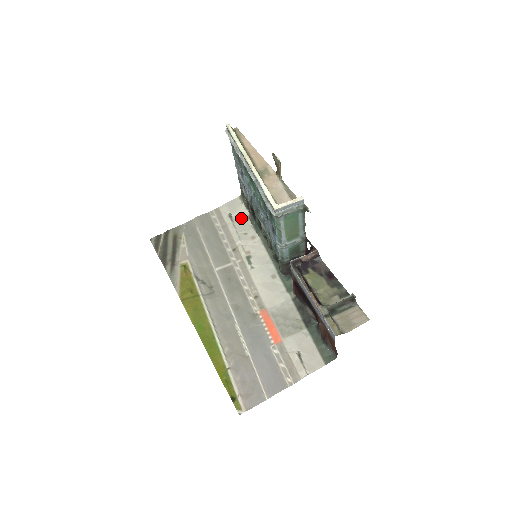
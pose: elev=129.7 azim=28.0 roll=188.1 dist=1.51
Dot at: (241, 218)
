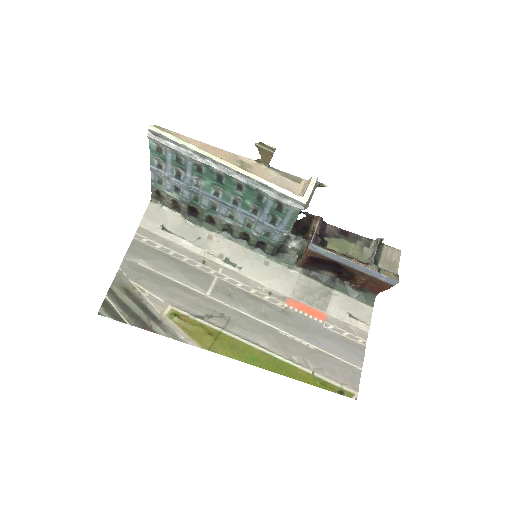
Dot at: (177, 224)
